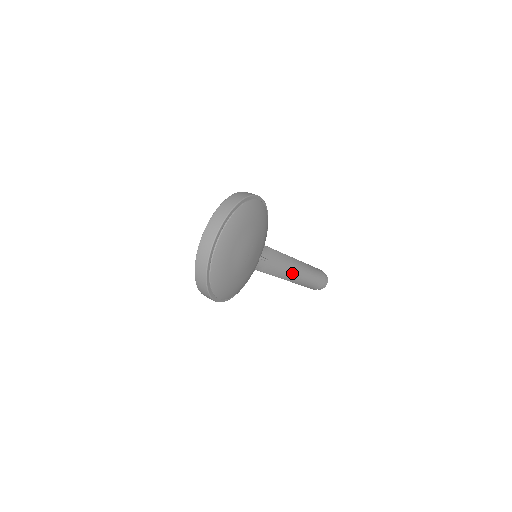
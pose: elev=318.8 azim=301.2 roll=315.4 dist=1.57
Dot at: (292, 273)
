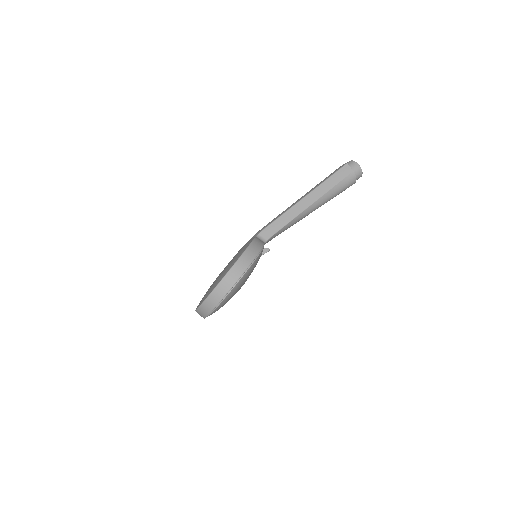
Dot at: occluded
